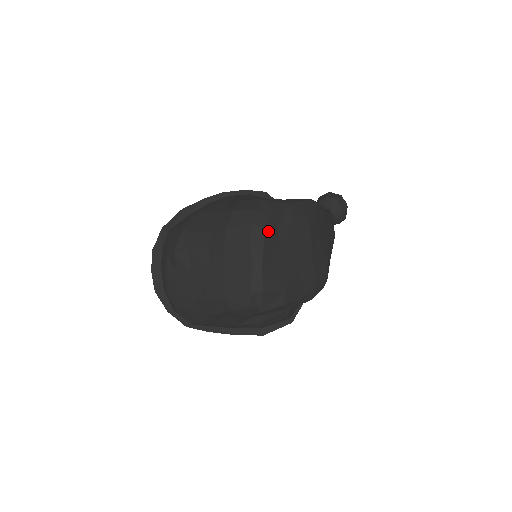
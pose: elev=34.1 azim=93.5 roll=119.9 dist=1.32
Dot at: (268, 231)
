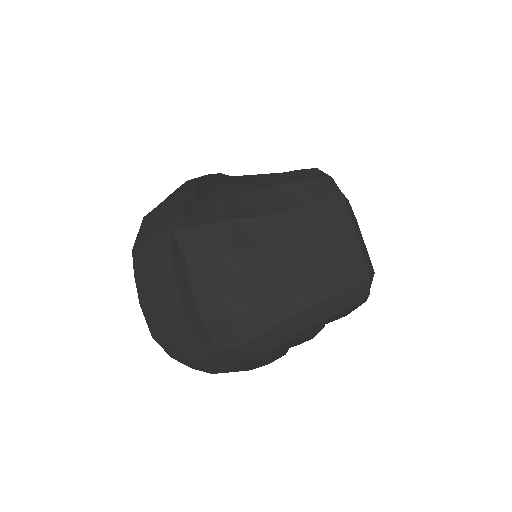
Dot at: occluded
